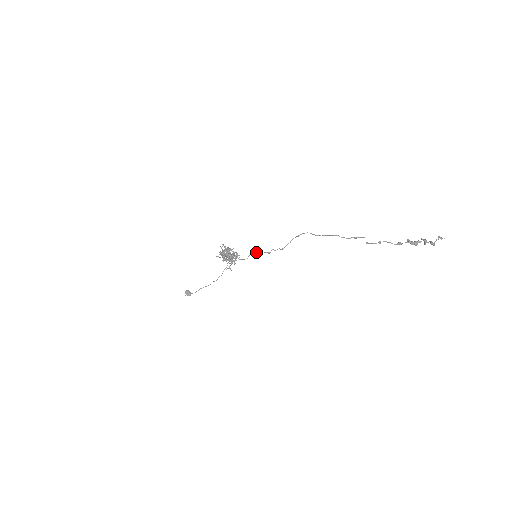
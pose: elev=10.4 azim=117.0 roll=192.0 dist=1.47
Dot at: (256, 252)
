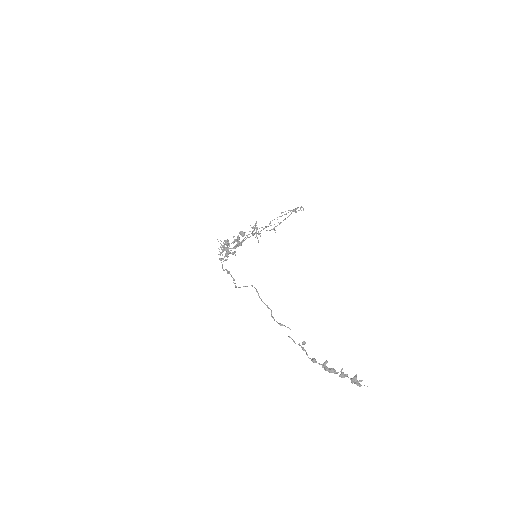
Dot at: (227, 272)
